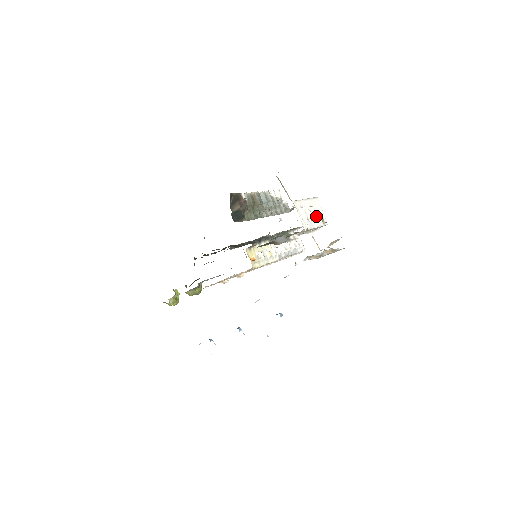
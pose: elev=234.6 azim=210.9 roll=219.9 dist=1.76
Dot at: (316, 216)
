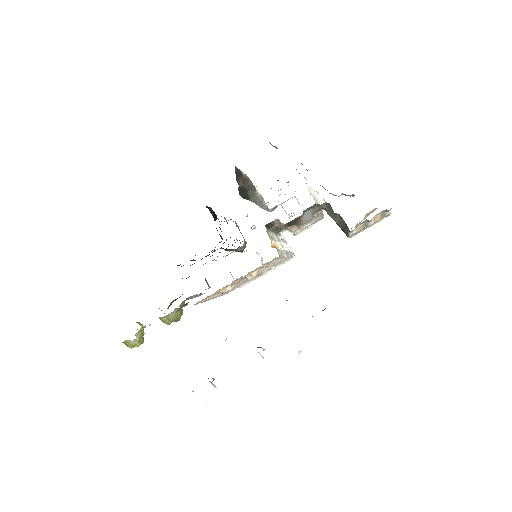
Dot at: occluded
